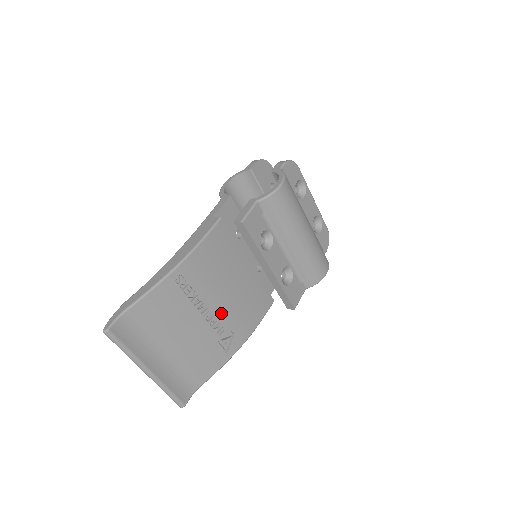
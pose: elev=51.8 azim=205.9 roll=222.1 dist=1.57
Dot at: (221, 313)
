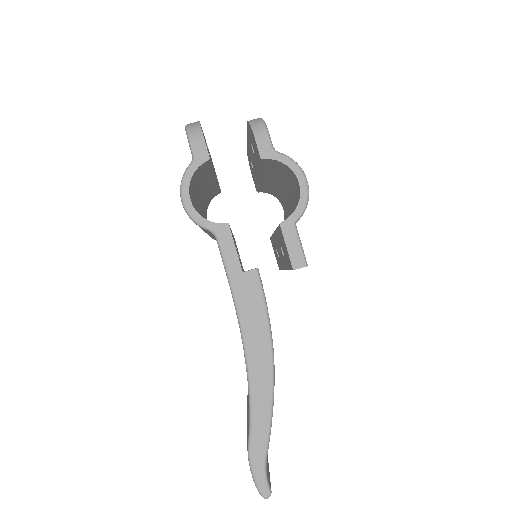
Dot at: occluded
